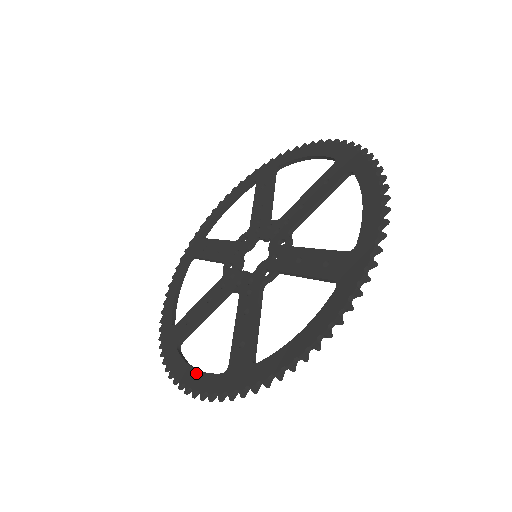
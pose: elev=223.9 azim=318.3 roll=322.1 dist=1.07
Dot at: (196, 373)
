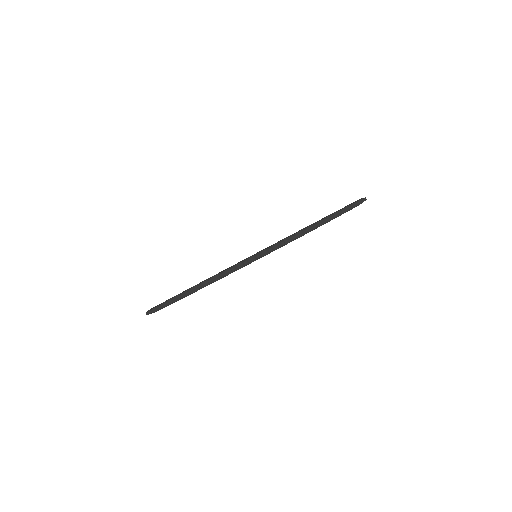
Dot at: occluded
